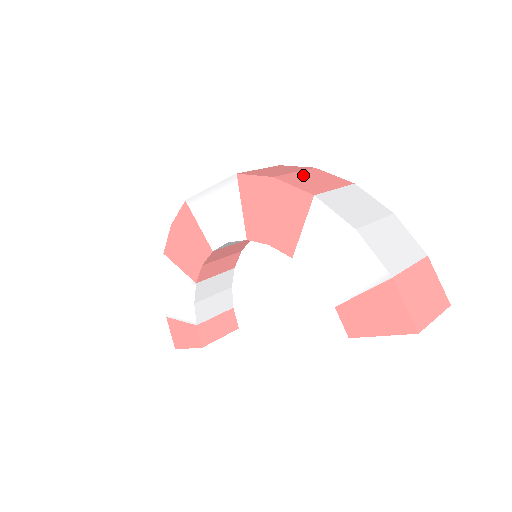
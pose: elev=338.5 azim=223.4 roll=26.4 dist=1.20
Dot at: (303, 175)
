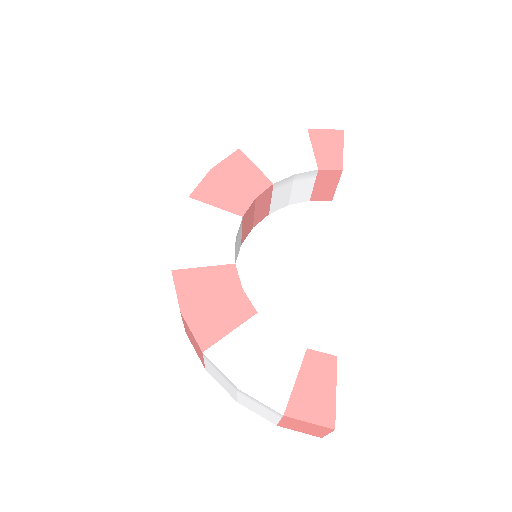
Dot at: occluded
